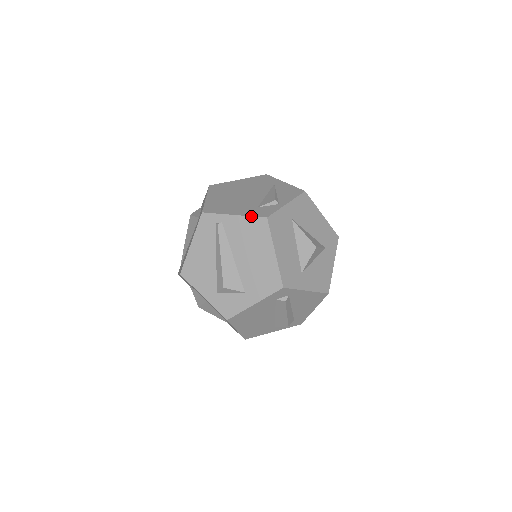
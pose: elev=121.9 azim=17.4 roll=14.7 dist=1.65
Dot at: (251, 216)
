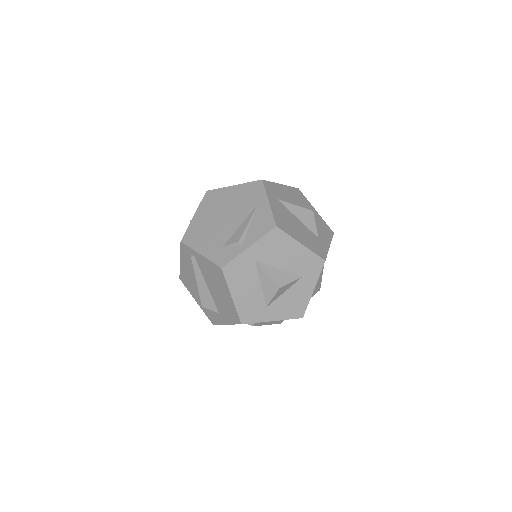
Dot at: (211, 261)
